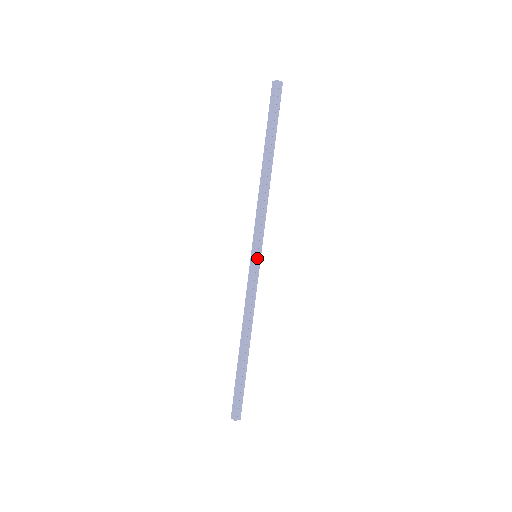
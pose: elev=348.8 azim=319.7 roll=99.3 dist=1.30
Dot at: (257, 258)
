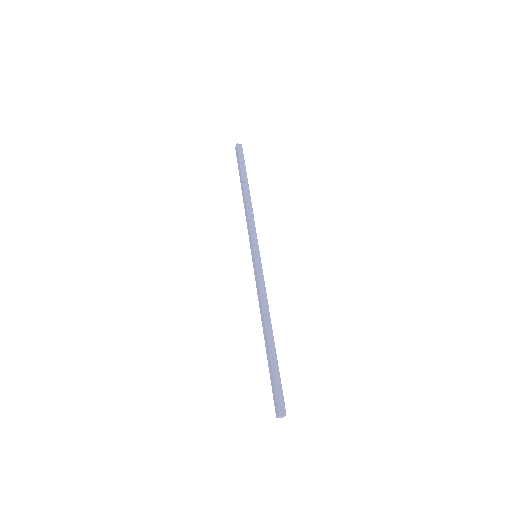
Dot at: (256, 256)
